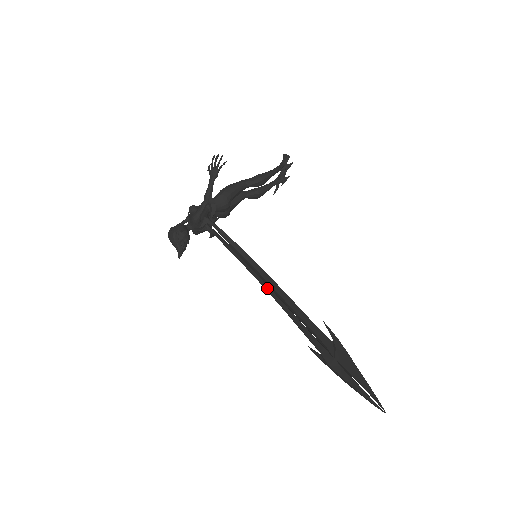
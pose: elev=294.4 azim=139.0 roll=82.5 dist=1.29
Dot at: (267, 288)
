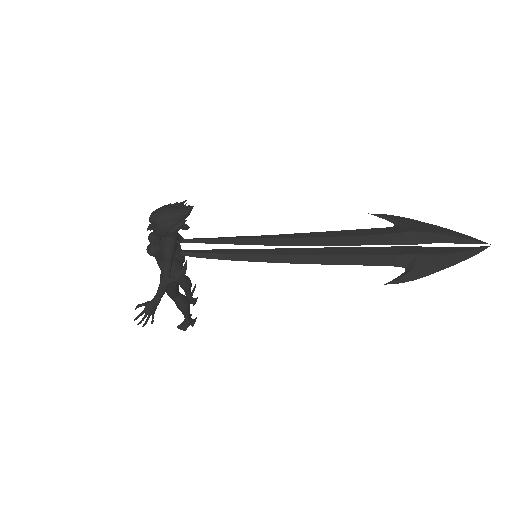
Dot at: (298, 251)
